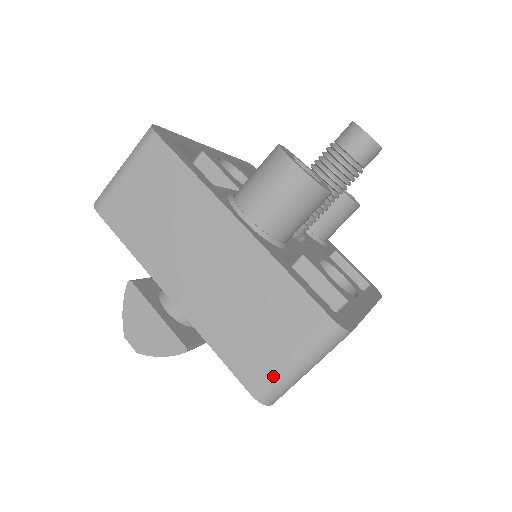
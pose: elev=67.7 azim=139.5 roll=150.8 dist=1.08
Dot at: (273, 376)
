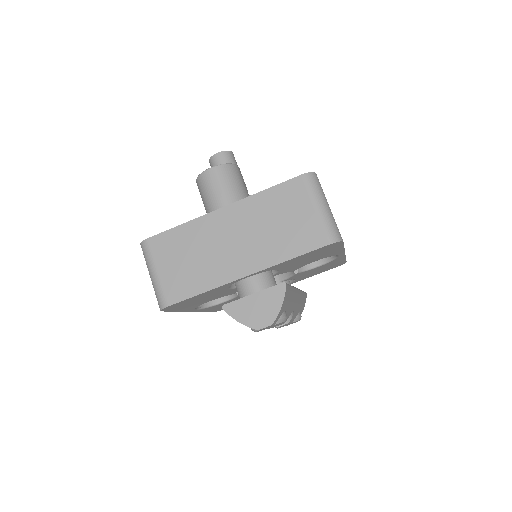
Dot at: (322, 224)
